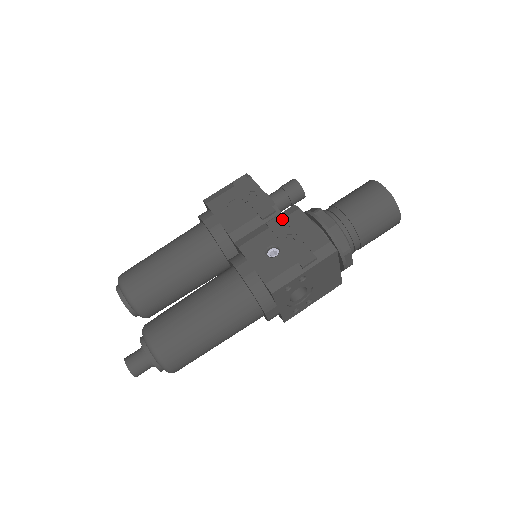
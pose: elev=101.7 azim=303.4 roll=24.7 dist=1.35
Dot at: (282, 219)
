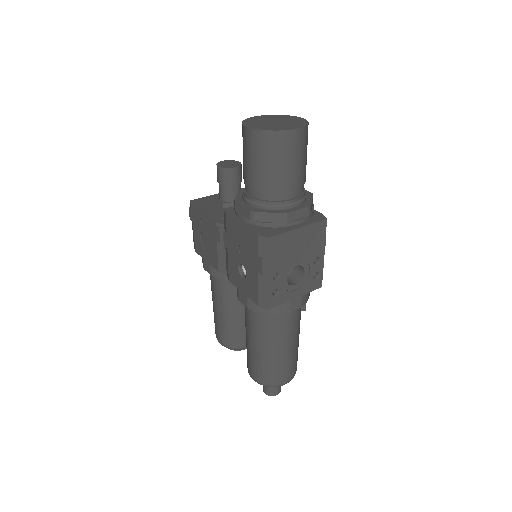
Dot at: (226, 234)
